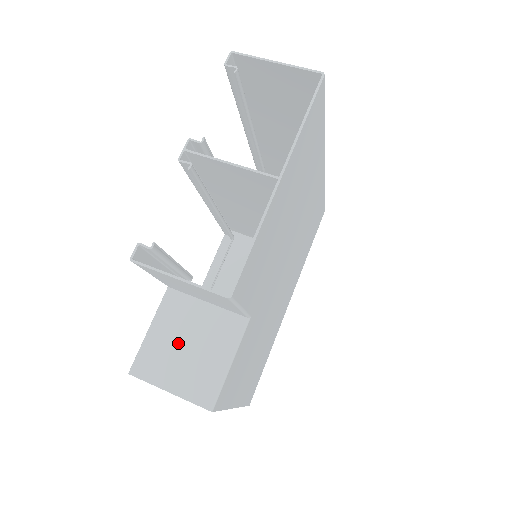
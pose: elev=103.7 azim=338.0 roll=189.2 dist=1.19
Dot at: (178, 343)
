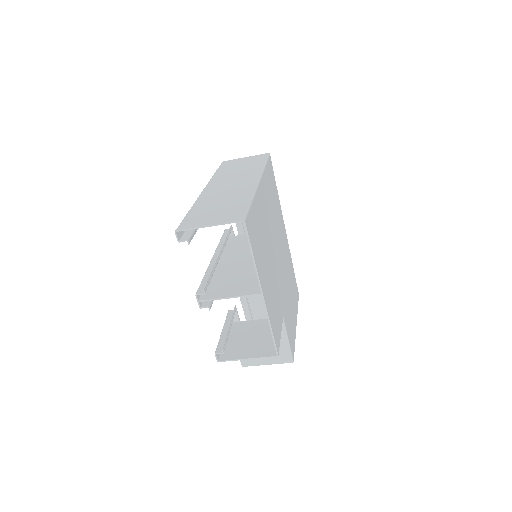
Dot at: occluded
